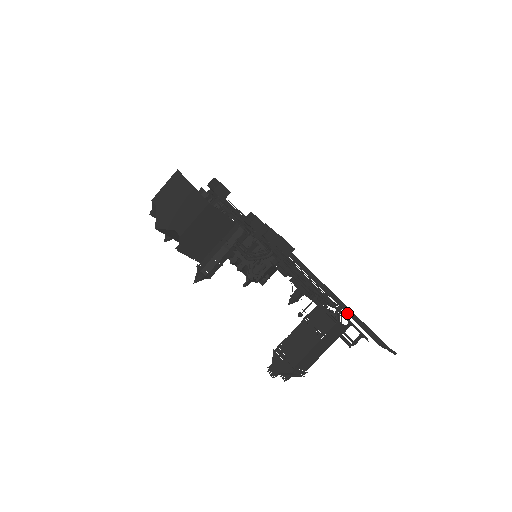
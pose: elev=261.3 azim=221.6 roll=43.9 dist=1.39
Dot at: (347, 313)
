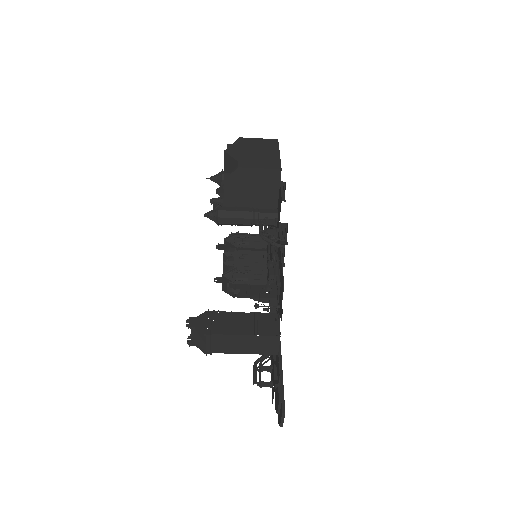
Dot at: occluded
